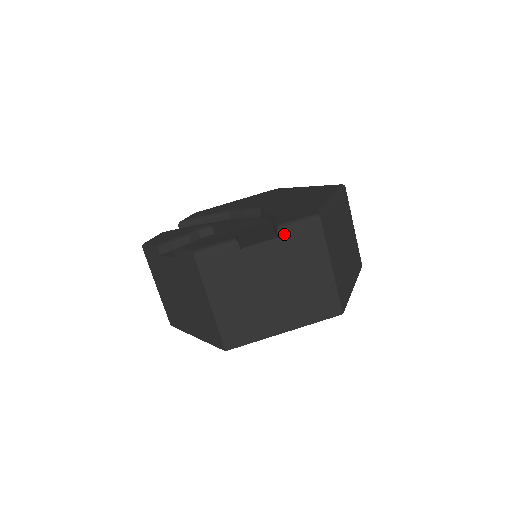
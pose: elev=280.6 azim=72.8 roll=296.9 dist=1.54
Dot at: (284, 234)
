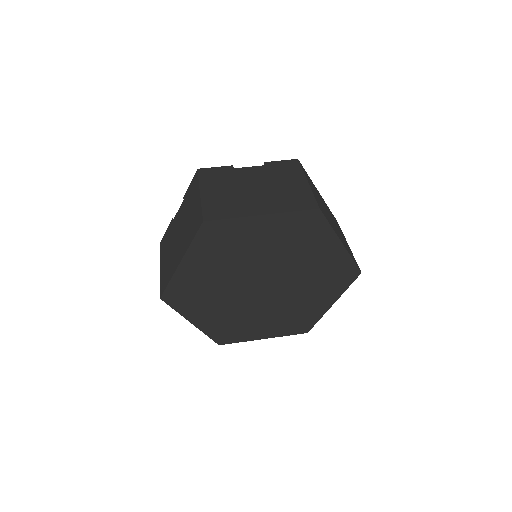
Dot at: (269, 164)
